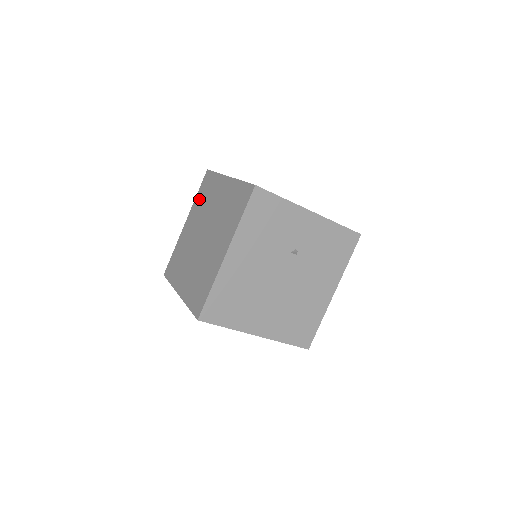
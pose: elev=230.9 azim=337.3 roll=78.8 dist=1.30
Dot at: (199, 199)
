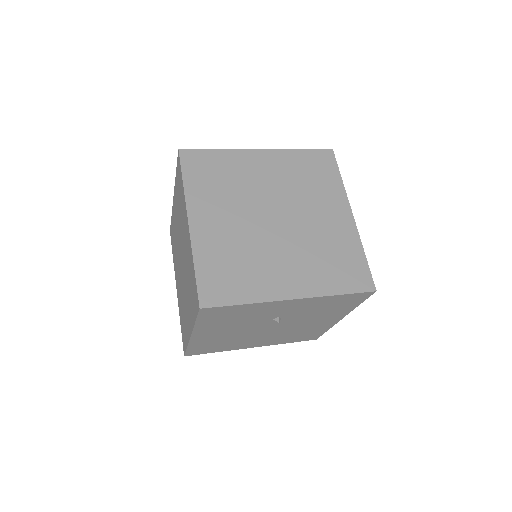
Dot at: (177, 189)
